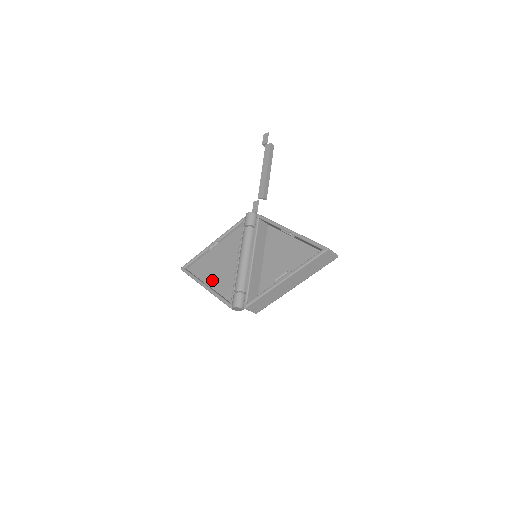
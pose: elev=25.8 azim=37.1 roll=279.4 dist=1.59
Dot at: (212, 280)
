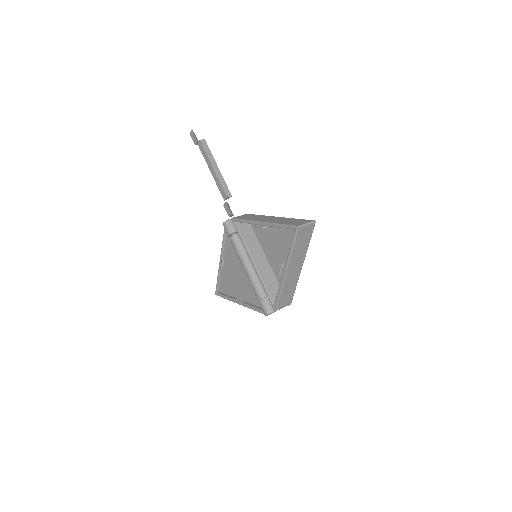
Dot at: (241, 294)
